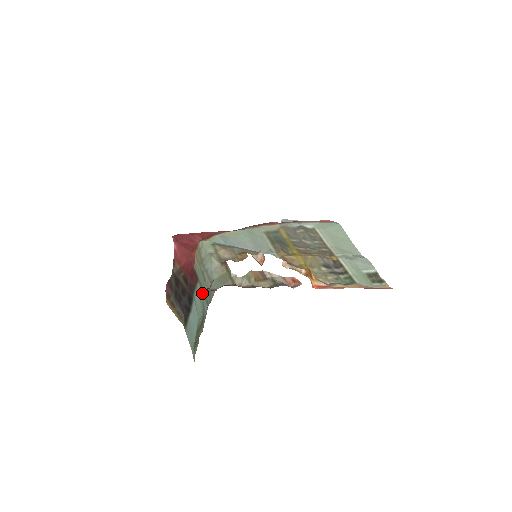
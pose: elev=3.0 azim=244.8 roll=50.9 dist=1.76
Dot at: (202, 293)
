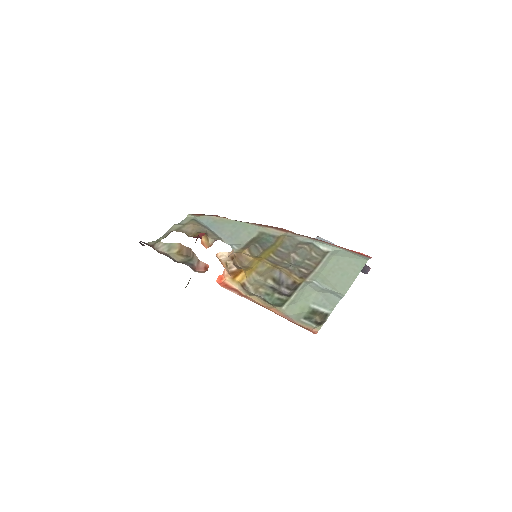
Dot at: occluded
